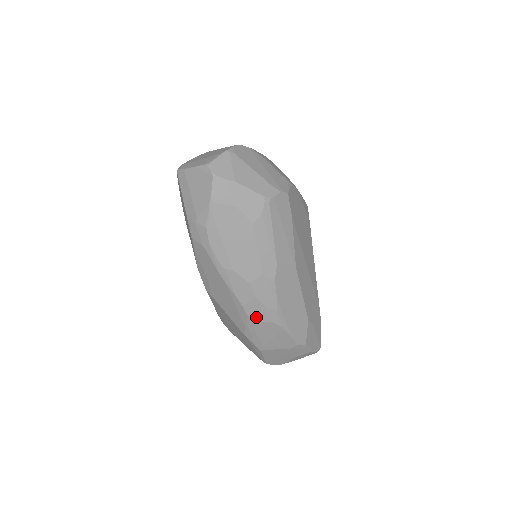
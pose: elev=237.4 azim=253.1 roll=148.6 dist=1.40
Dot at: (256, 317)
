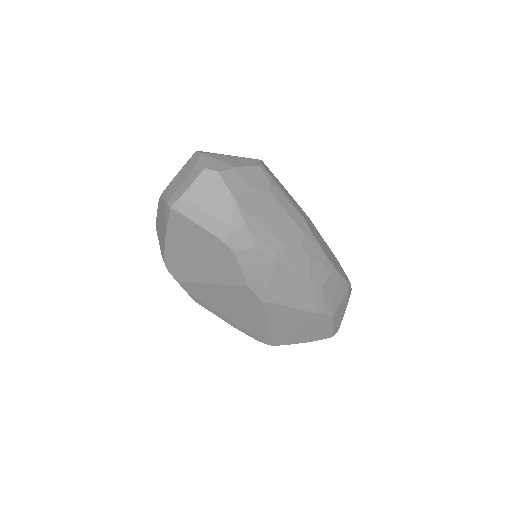
Dot at: (320, 280)
